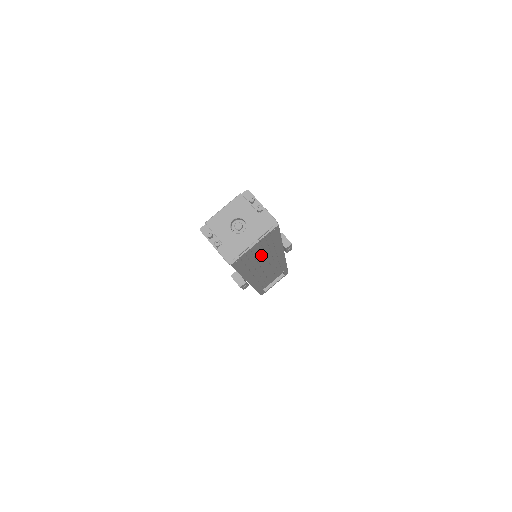
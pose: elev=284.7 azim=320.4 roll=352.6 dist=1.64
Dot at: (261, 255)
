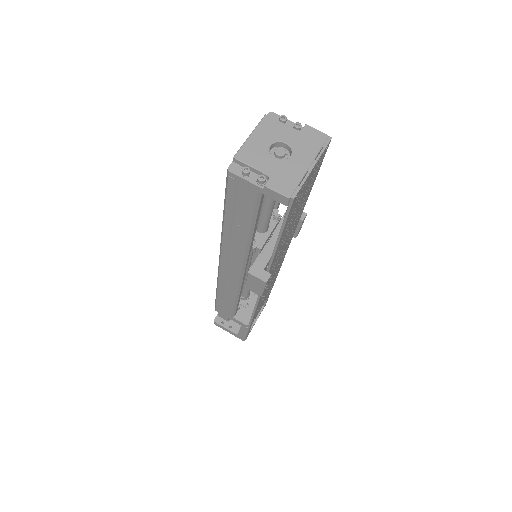
Dot at: (296, 214)
